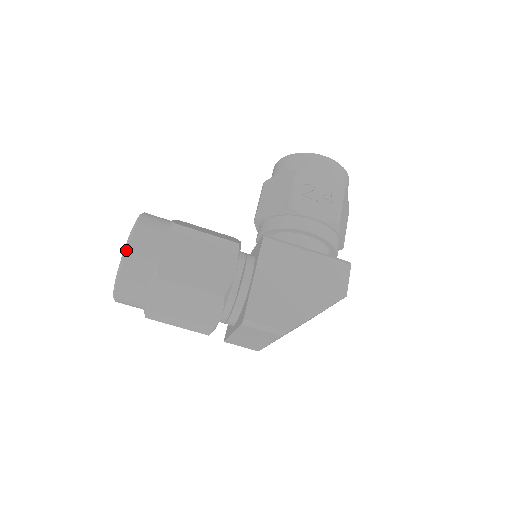
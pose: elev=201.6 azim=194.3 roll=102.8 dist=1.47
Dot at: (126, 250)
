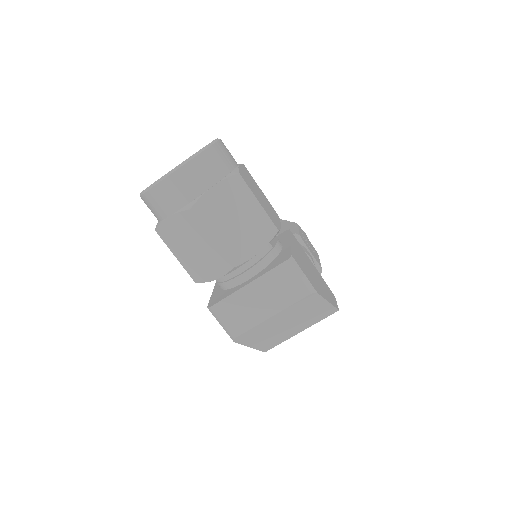
Dot at: (217, 141)
